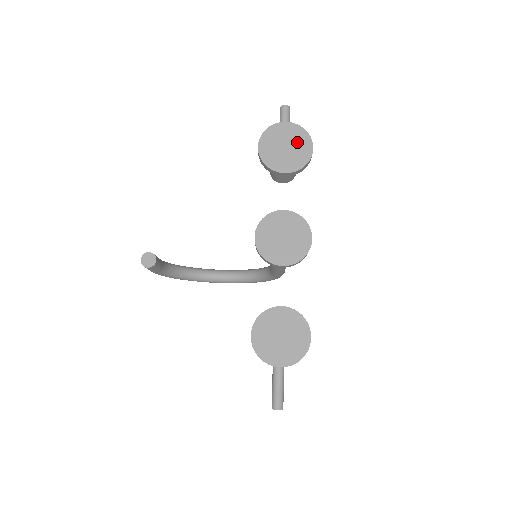
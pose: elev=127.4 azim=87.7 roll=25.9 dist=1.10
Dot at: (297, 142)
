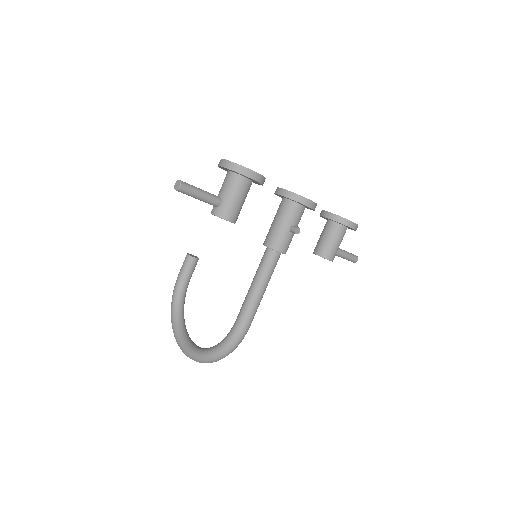
Dot at: occluded
